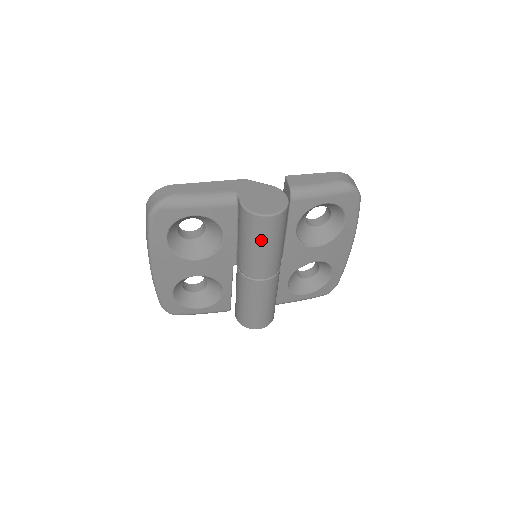
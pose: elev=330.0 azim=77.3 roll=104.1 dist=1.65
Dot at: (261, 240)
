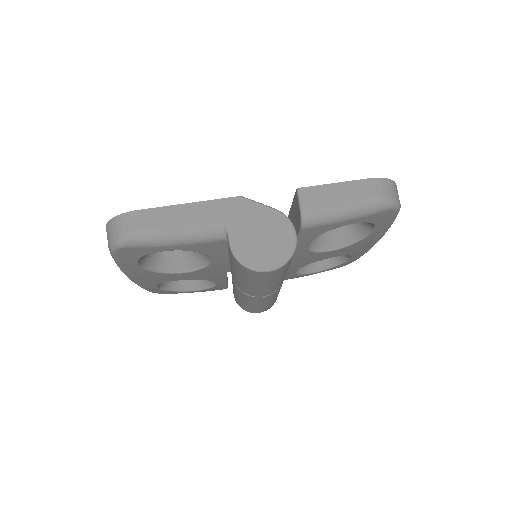
Dot at: (258, 282)
